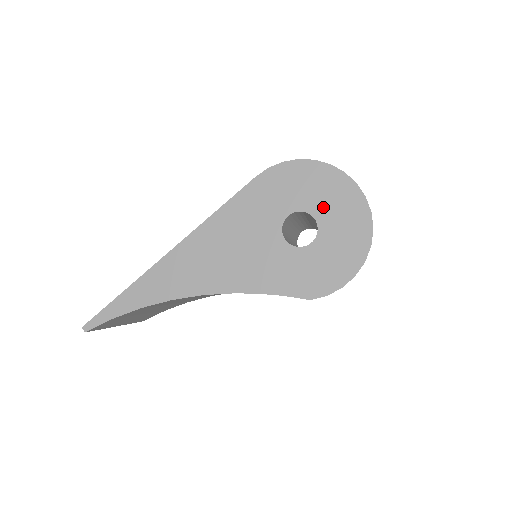
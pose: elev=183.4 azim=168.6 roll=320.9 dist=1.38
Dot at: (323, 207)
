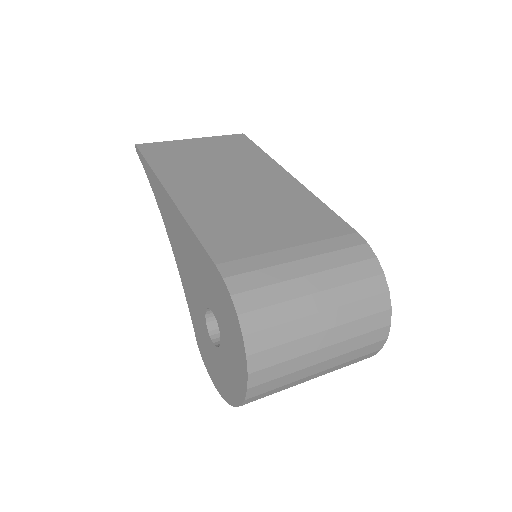
Dot at: (227, 351)
